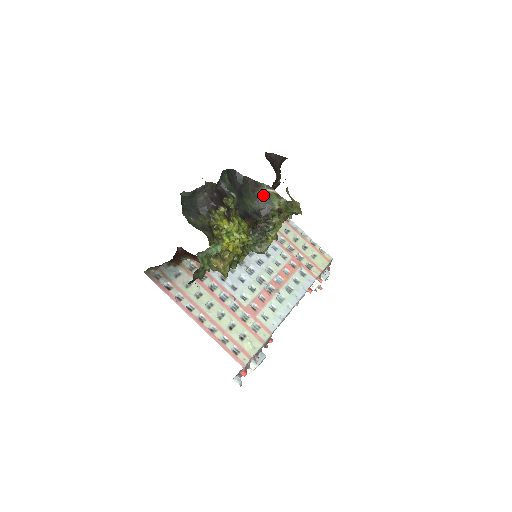
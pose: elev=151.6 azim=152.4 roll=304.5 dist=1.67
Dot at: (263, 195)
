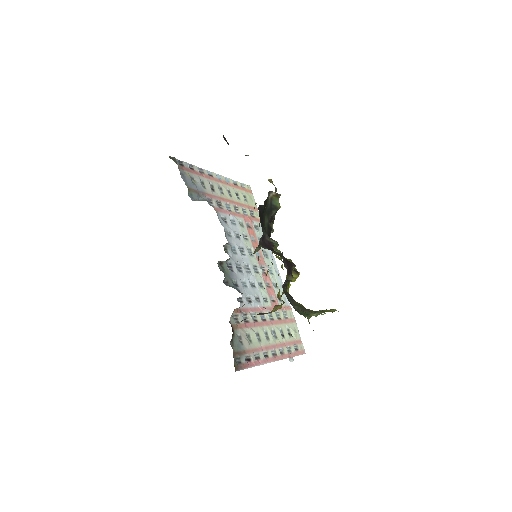
Dot at: (269, 205)
